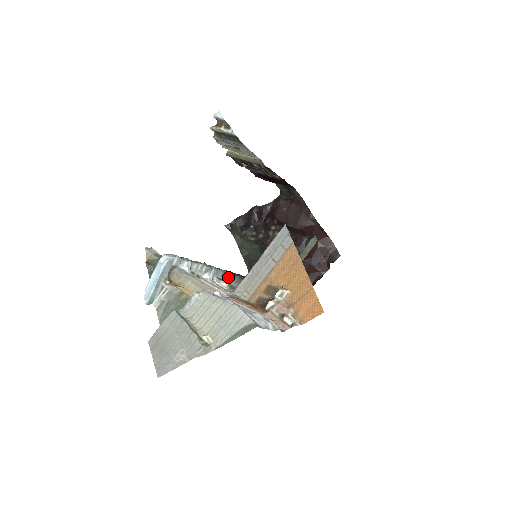
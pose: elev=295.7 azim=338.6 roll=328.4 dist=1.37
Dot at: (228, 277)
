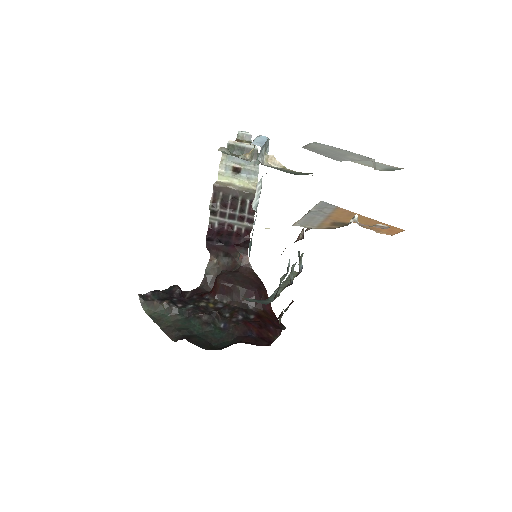
Dot at: (250, 245)
